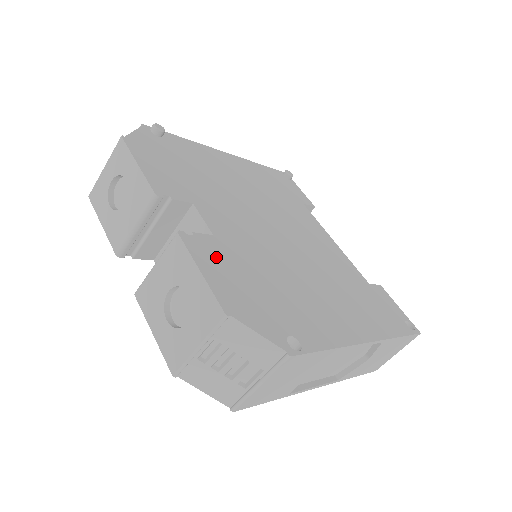
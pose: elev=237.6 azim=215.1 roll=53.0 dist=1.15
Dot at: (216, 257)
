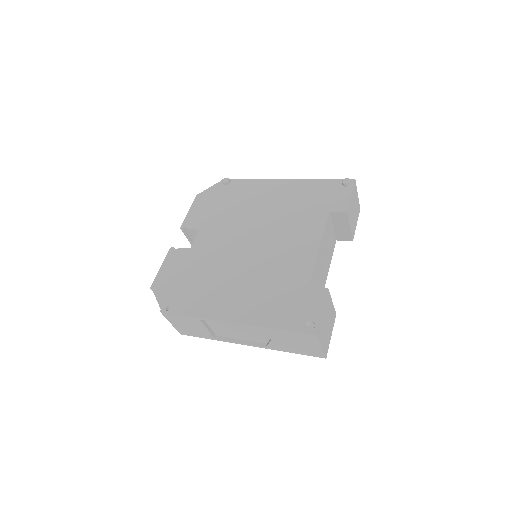
Dot at: (177, 261)
